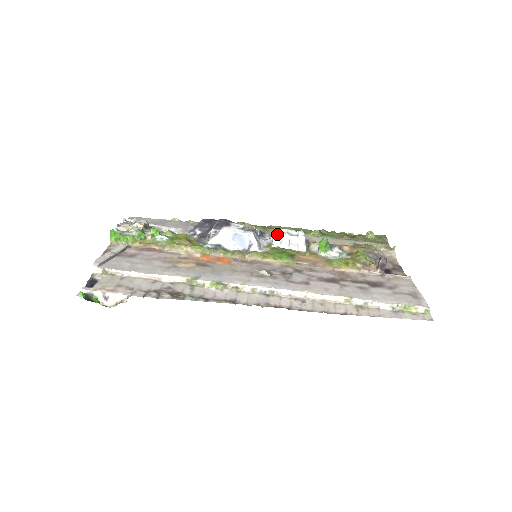
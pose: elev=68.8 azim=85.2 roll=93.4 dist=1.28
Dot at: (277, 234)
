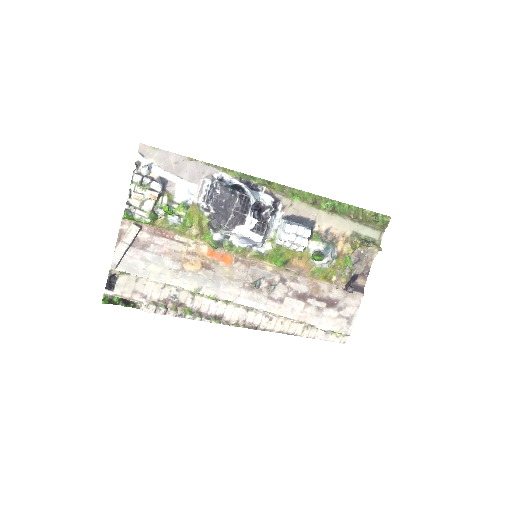
Dot at: (284, 240)
